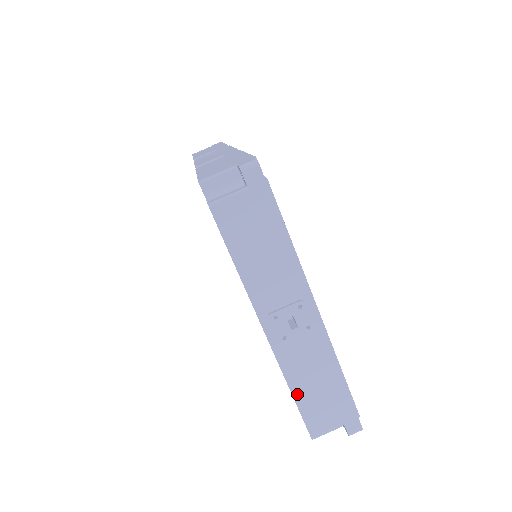
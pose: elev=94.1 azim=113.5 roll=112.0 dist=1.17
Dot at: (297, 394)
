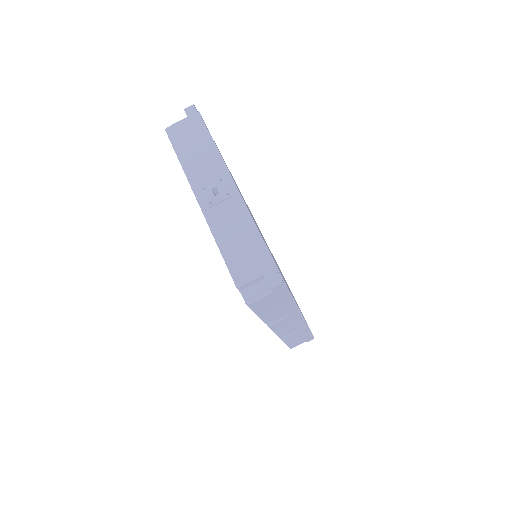
Dot at: (222, 247)
